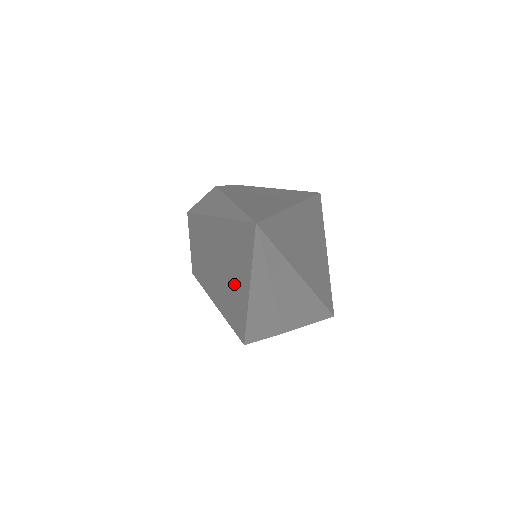
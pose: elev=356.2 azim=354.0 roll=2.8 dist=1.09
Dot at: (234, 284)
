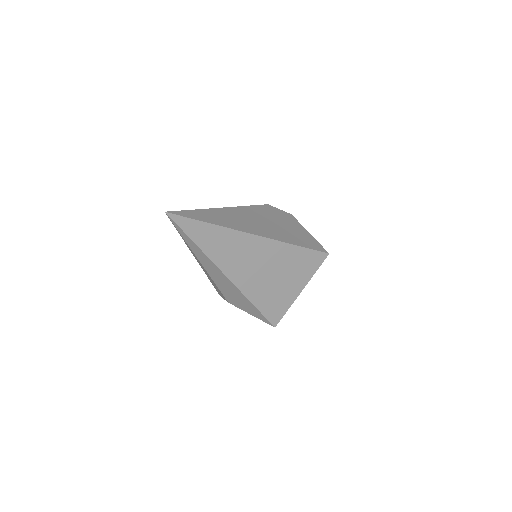
Dot at: occluded
